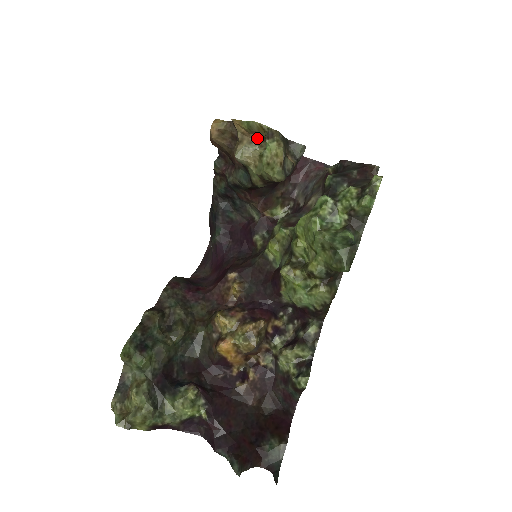
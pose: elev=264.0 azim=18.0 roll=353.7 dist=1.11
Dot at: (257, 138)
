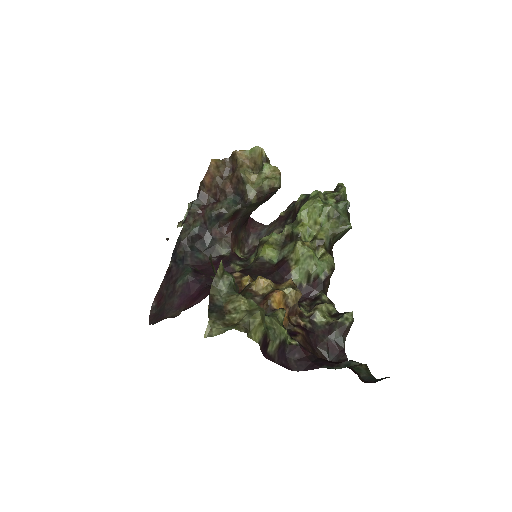
Dot at: (252, 166)
